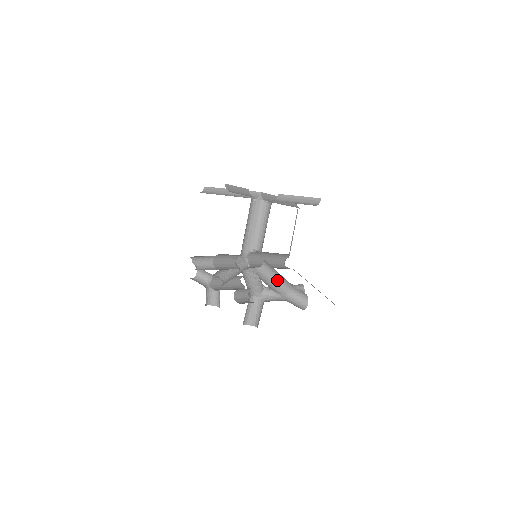
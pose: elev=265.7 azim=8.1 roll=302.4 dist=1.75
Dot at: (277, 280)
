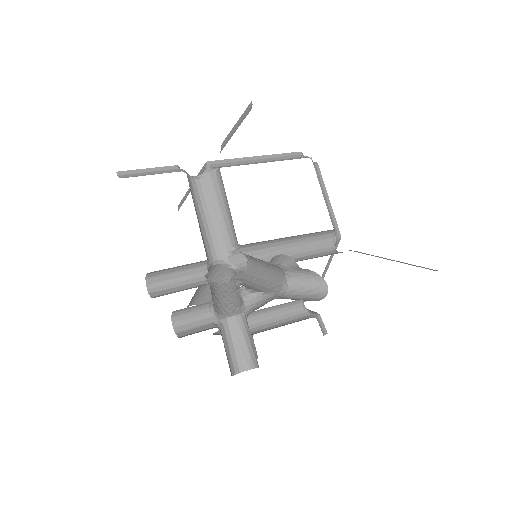
Dot at: (267, 272)
